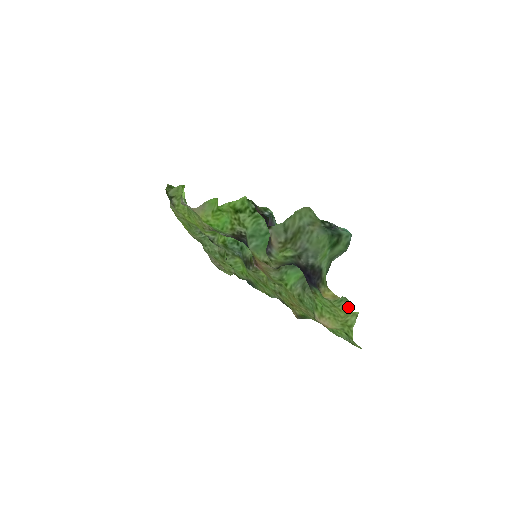
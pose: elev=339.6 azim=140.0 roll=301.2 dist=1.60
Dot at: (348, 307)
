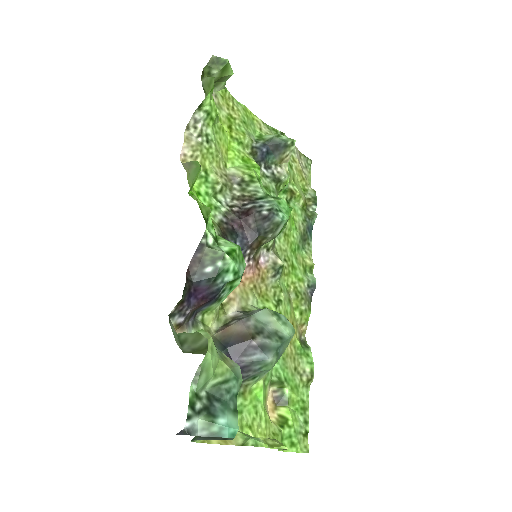
Dot at: (265, 443)
